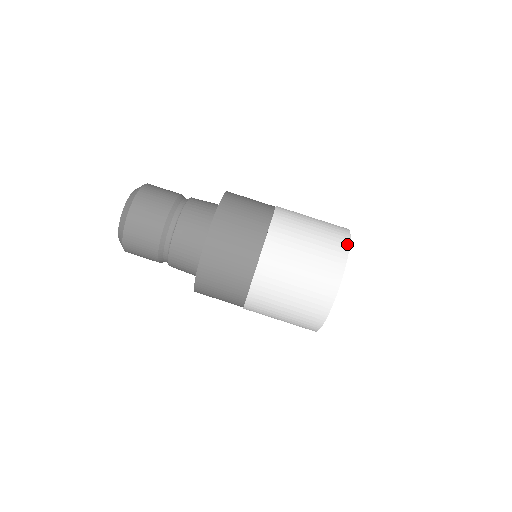
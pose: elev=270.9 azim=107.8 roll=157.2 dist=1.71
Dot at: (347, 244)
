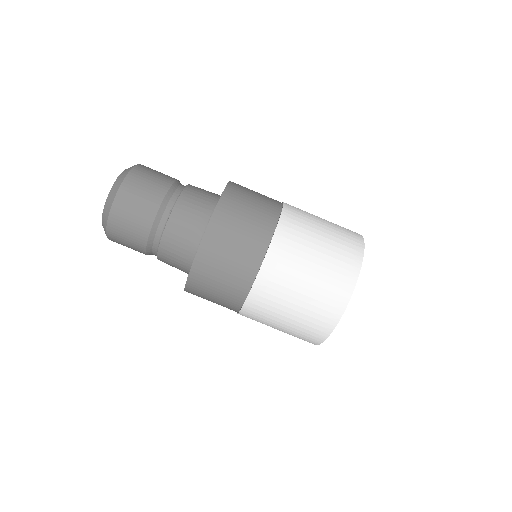
Dot at: (360, 236)
